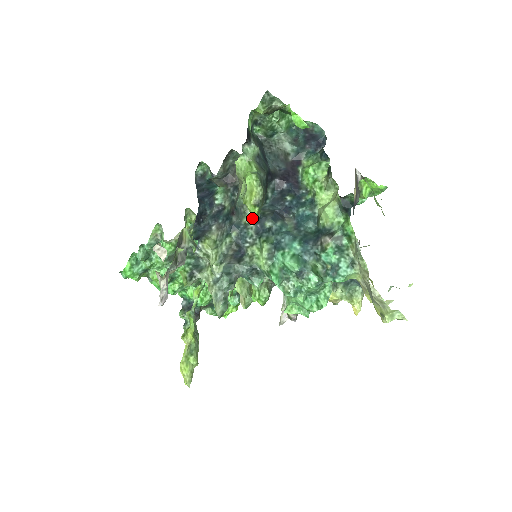
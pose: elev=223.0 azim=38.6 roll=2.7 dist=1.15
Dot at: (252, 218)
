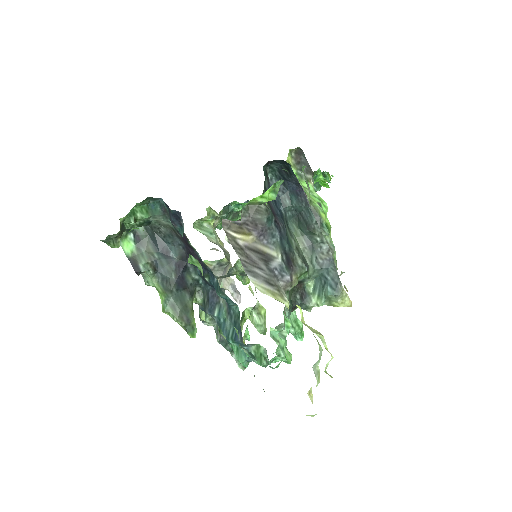
Dot at: (203, 306)
